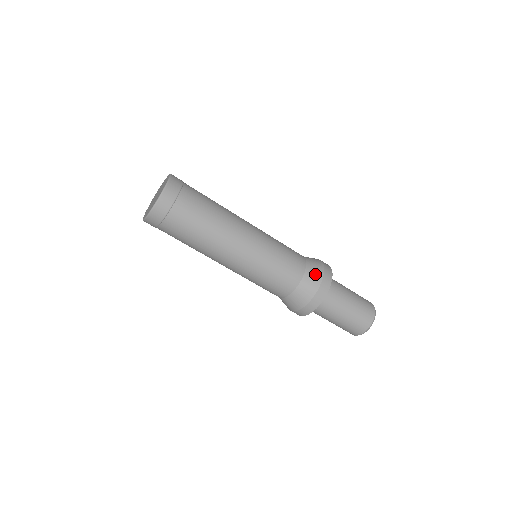
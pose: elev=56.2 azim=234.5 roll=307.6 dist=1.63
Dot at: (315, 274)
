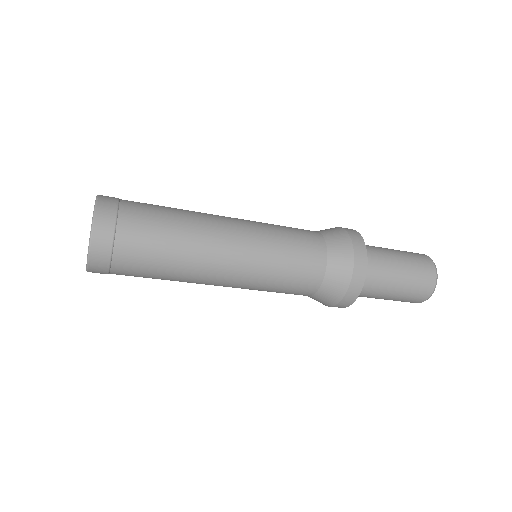
Dot at: (342, 261)
